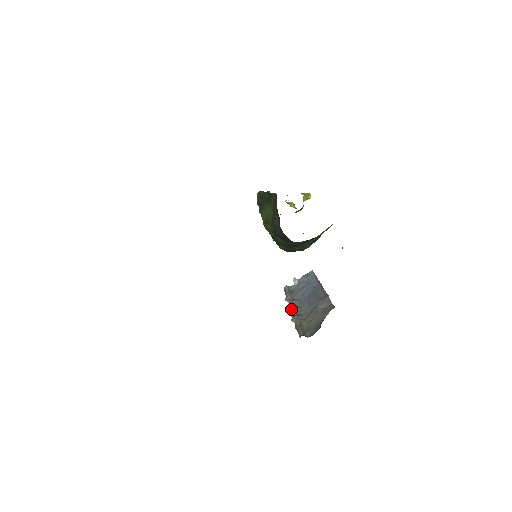
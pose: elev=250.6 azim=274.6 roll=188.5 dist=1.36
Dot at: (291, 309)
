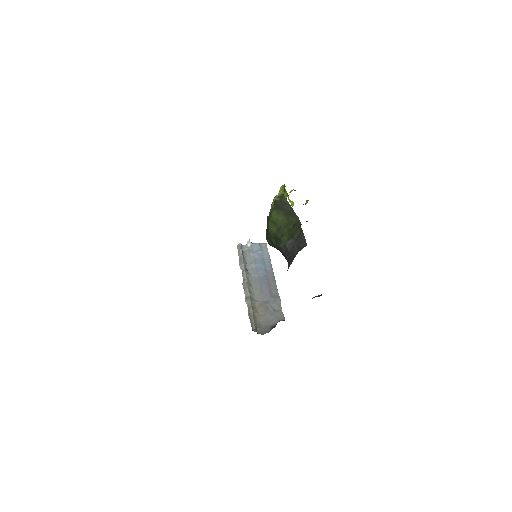
Dot at: (246, 286)
